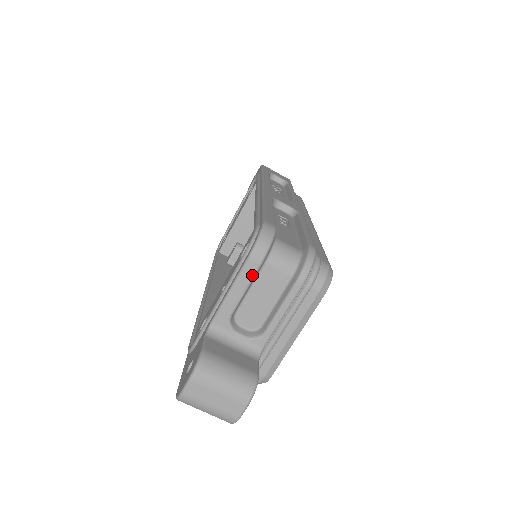
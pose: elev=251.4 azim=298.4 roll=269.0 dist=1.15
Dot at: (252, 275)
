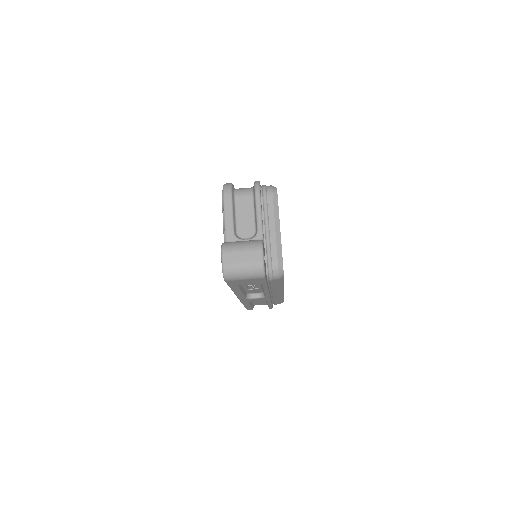
Dot at: (230, 203)
